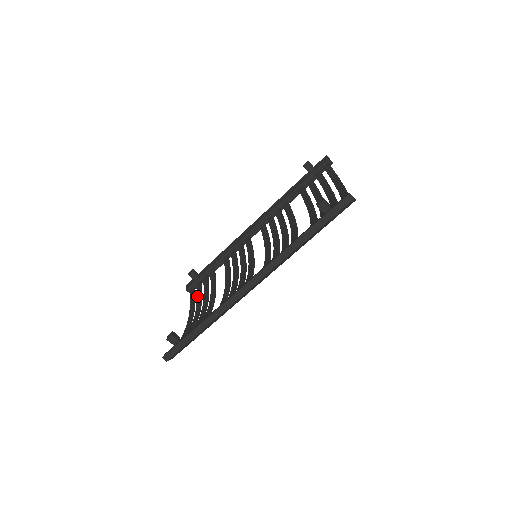
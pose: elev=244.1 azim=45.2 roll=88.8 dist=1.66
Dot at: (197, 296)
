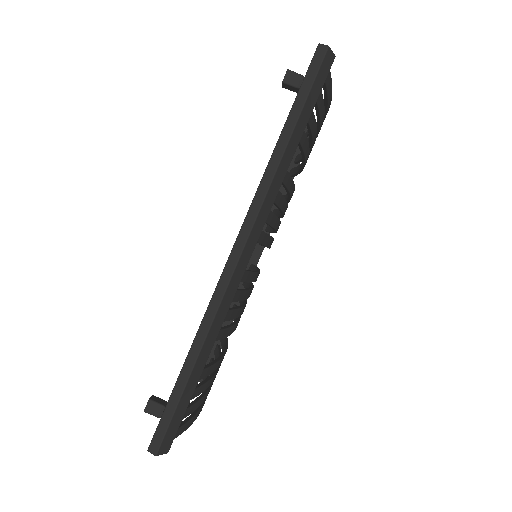
Dot at: occluded
